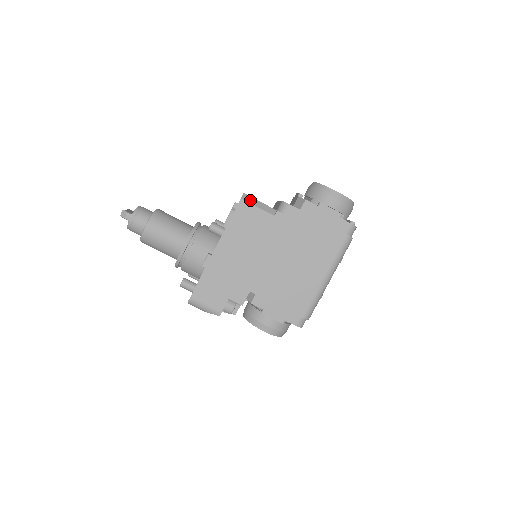
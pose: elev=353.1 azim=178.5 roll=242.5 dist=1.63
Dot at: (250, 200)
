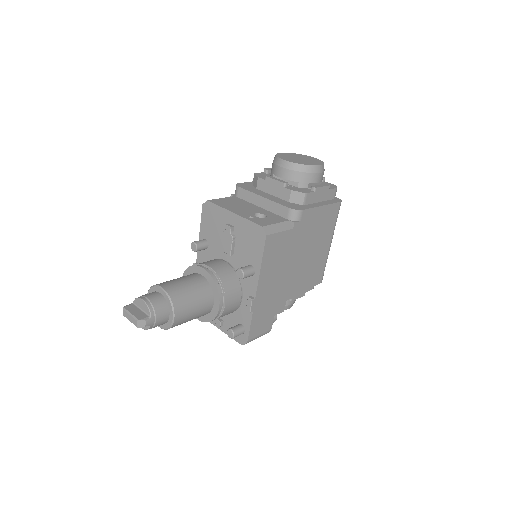
Dot at: (271, 230)
